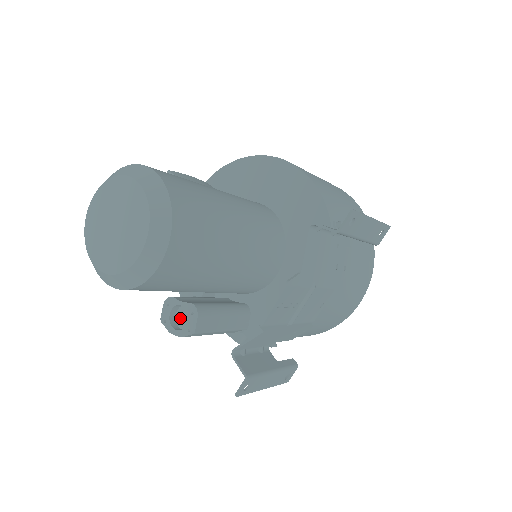
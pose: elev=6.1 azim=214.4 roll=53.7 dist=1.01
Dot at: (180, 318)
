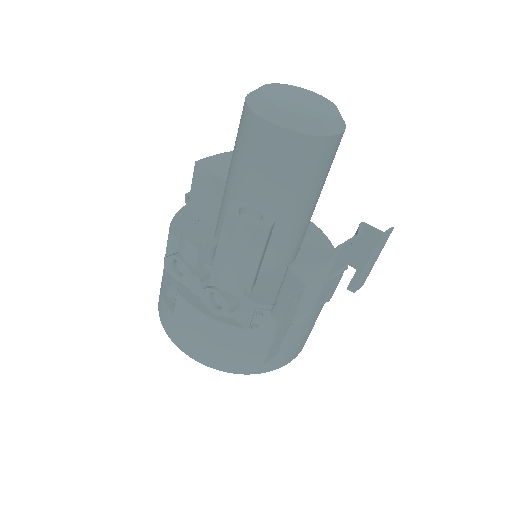
Dot at: occluded
